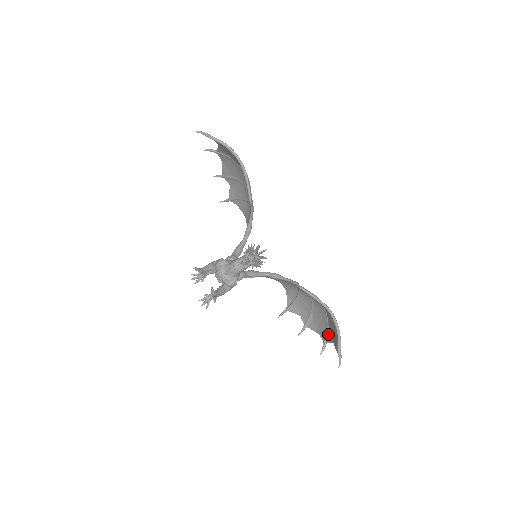
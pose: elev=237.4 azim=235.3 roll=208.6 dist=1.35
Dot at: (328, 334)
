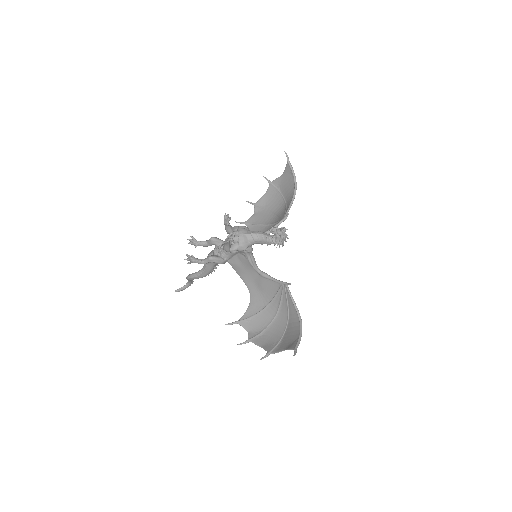
Dot at: (277, 347)
